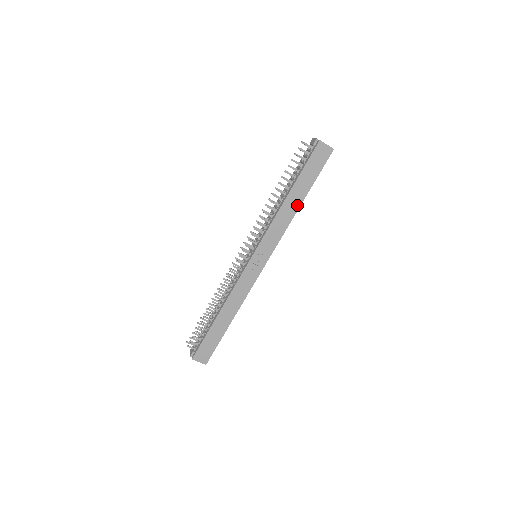
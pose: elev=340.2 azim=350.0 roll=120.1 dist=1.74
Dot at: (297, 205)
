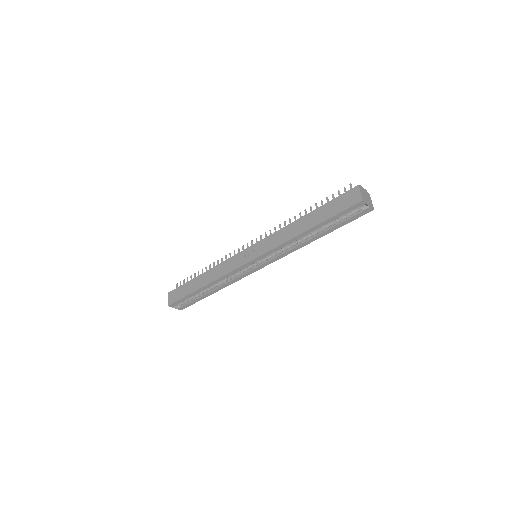
Dot at: (303, 230)
